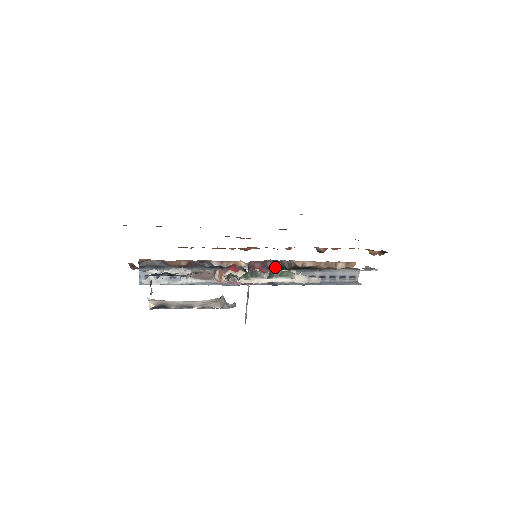
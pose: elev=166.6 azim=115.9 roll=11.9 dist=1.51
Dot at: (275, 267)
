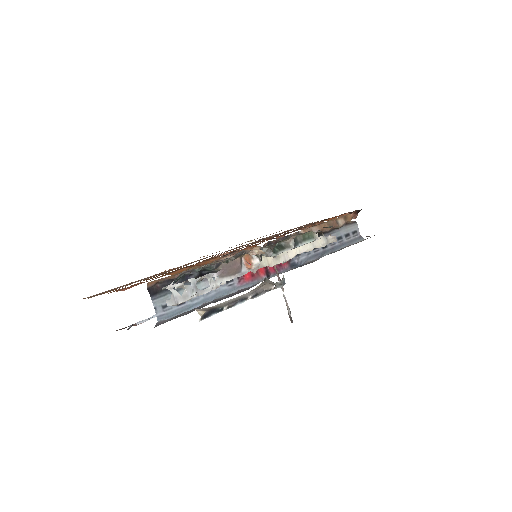
Dot at: occluded
